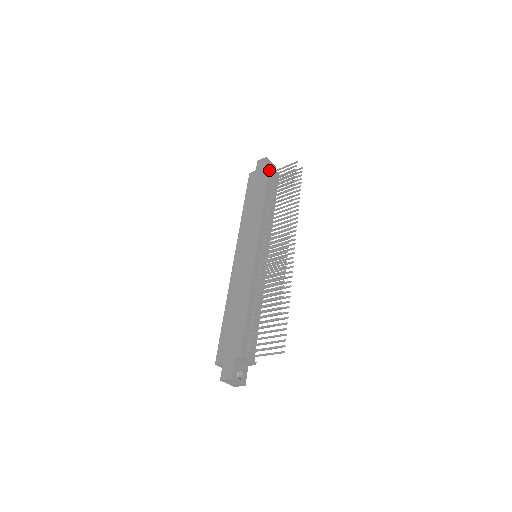
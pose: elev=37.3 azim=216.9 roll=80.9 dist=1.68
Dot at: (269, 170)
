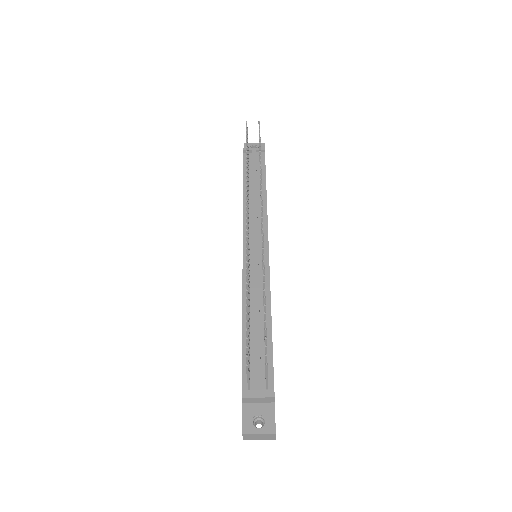
Dot at: (244, 154)
